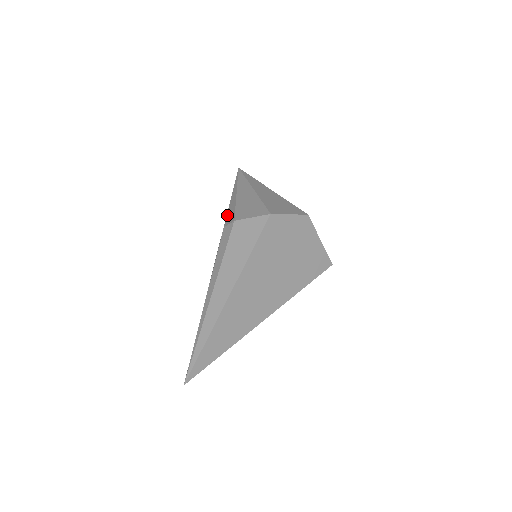
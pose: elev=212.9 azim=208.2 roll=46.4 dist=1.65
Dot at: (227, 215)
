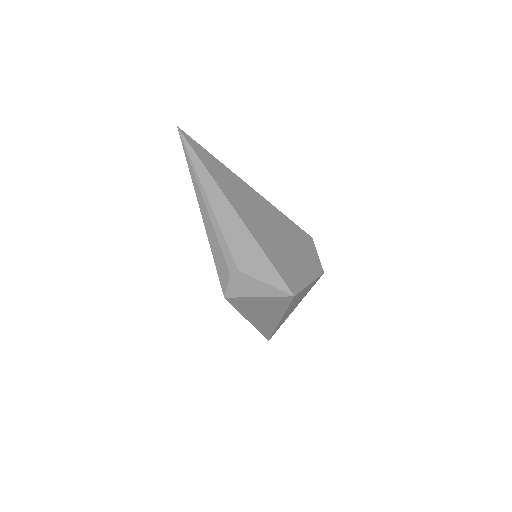
Dot at: occluded
